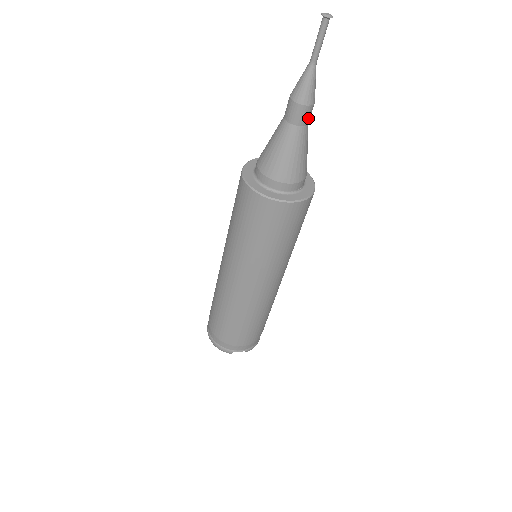
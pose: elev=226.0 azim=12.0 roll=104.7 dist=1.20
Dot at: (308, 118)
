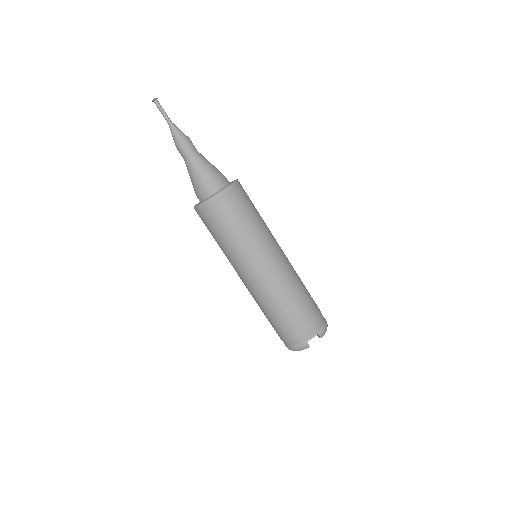
Dot at: (192, 147)
